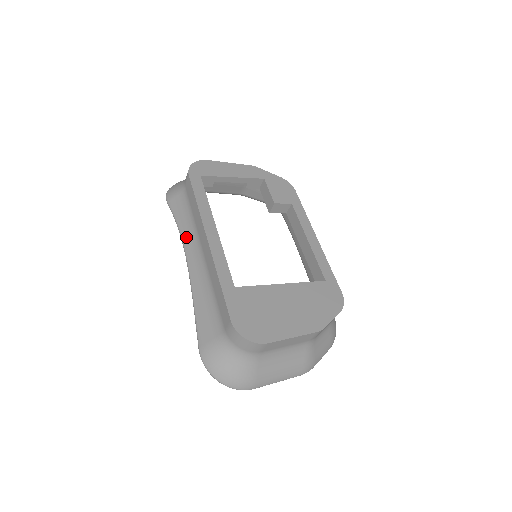
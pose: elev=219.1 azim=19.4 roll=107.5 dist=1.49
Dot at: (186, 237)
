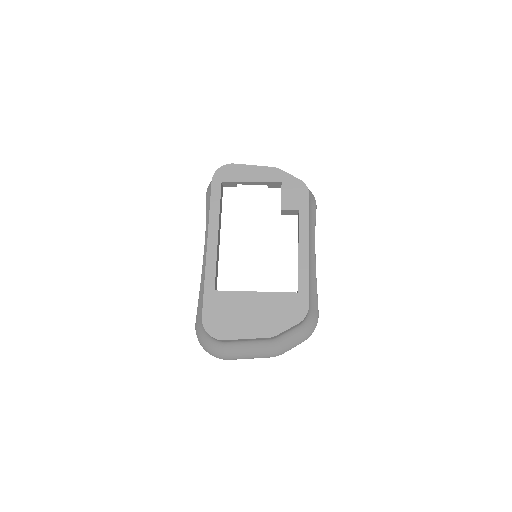
Dot at: (207, 232)
